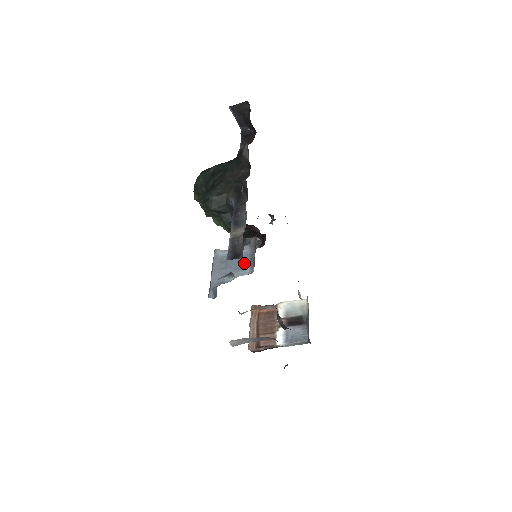
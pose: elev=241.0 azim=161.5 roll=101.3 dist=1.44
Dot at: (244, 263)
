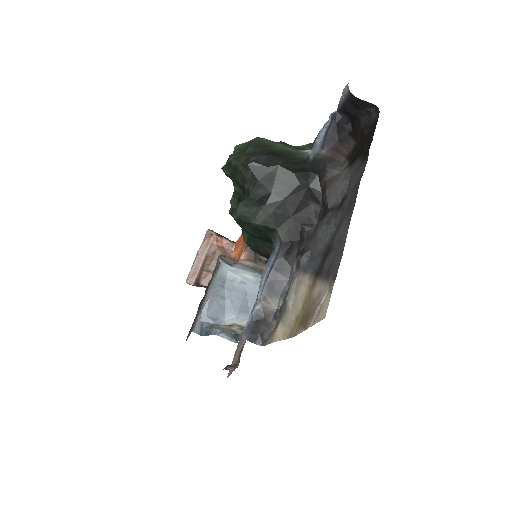
Dot at: (249, 304)
